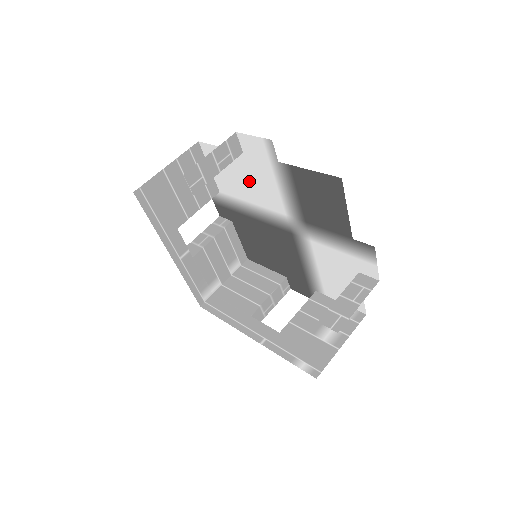
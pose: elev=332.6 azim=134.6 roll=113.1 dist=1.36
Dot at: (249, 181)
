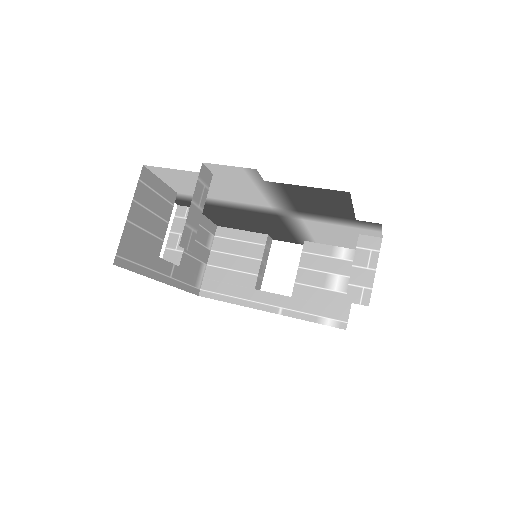
Dot at: (221, 189)
